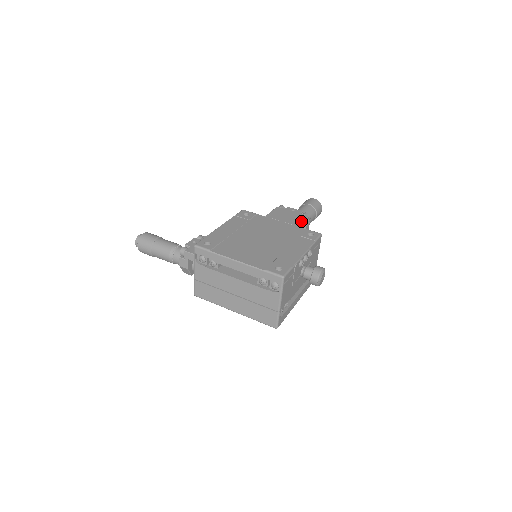
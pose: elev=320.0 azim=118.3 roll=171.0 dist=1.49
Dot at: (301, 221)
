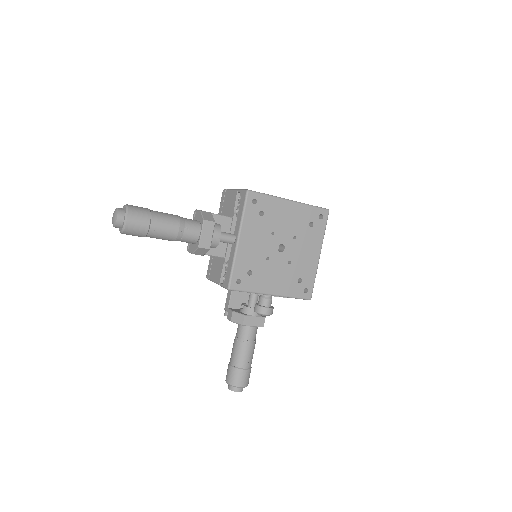
Dot at: occluded
